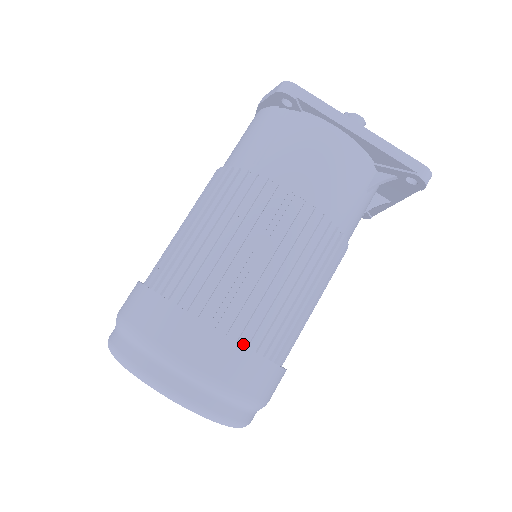
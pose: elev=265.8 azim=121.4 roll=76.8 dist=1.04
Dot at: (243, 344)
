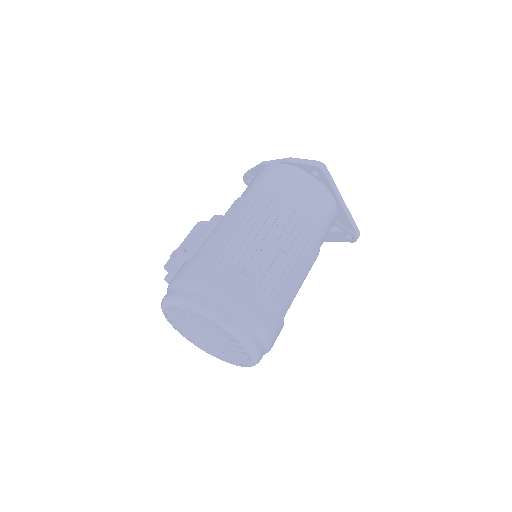
Dot at: occluded
